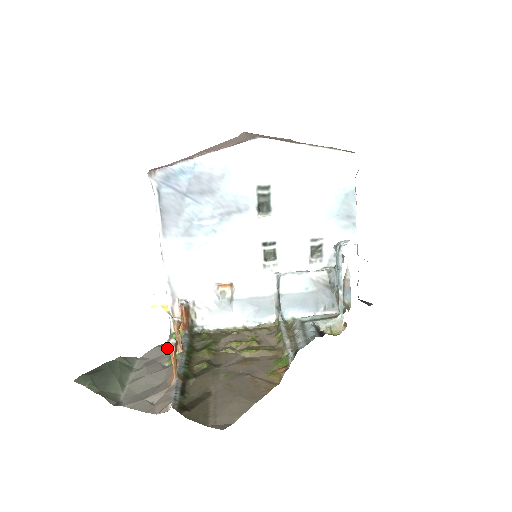
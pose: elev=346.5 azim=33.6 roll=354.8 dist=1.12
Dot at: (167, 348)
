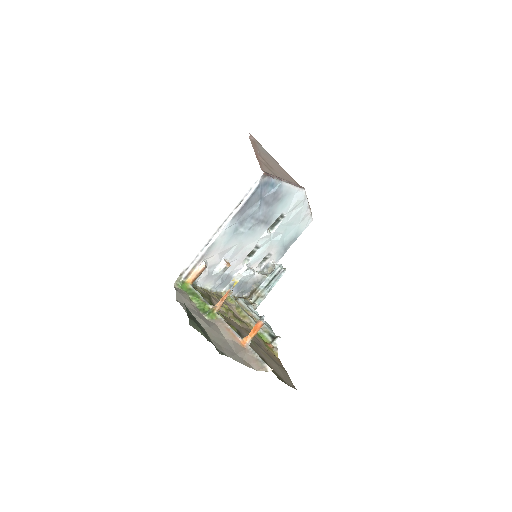
Dot at: (187, 296)
